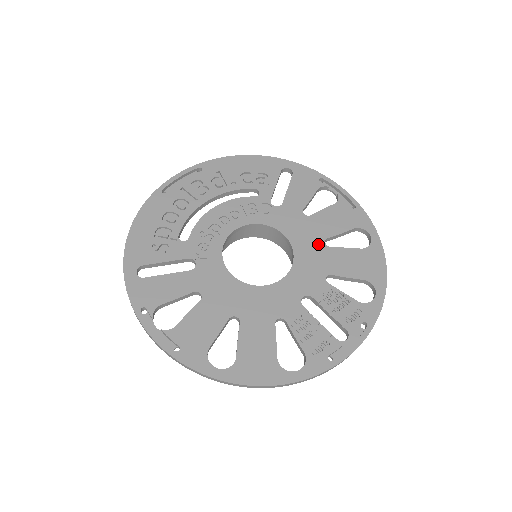
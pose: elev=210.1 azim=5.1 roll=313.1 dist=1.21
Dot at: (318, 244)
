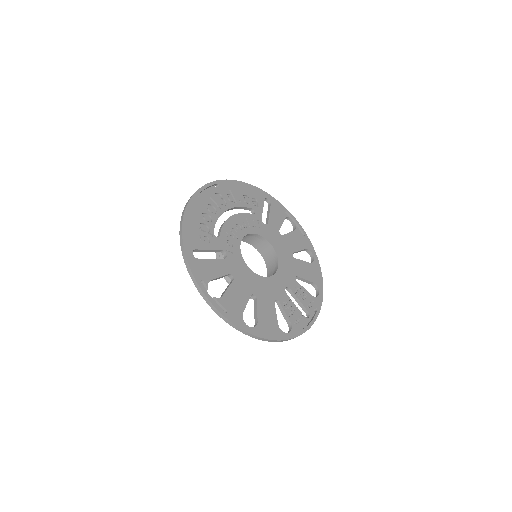
Dot at: (289, 255)
